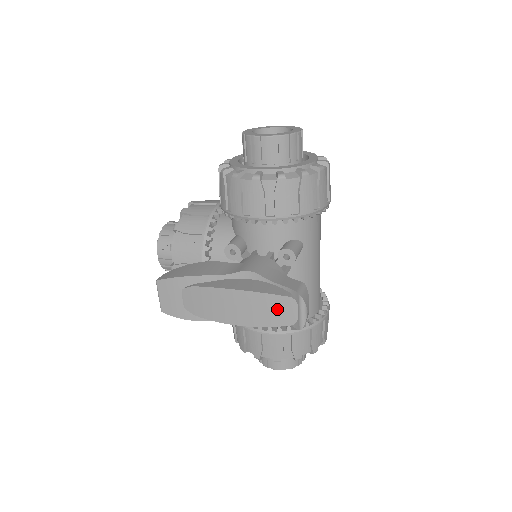
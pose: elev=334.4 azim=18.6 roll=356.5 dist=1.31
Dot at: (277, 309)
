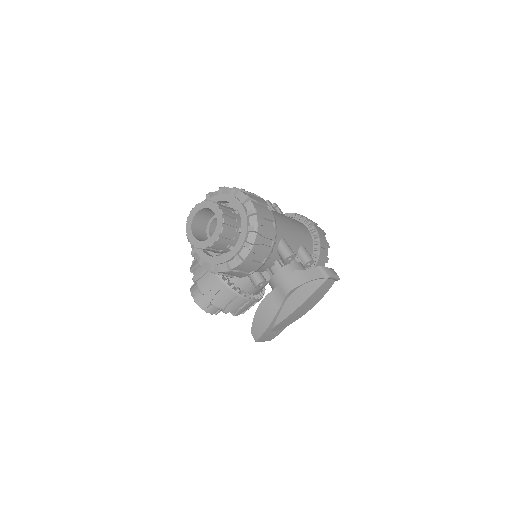
Dot at: (323, 289)
